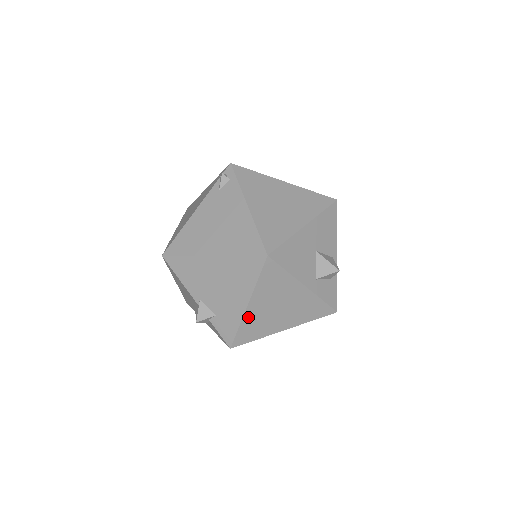
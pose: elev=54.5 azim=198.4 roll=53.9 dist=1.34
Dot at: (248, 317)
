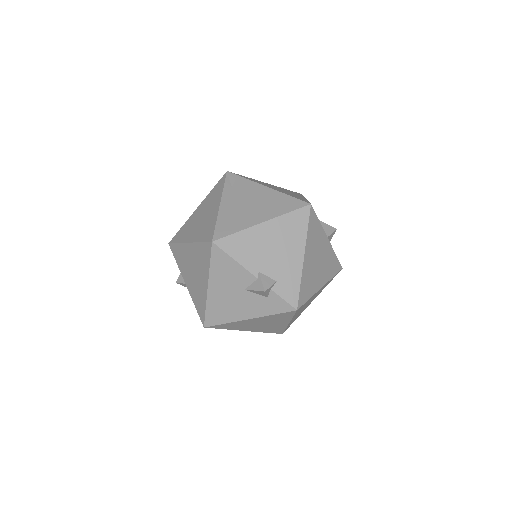
Dot at: (304, 271)
